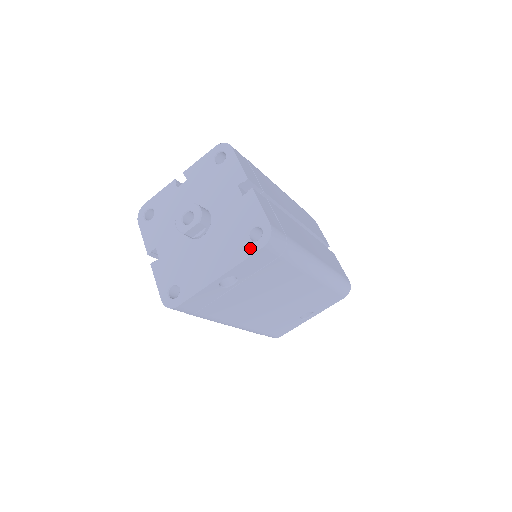
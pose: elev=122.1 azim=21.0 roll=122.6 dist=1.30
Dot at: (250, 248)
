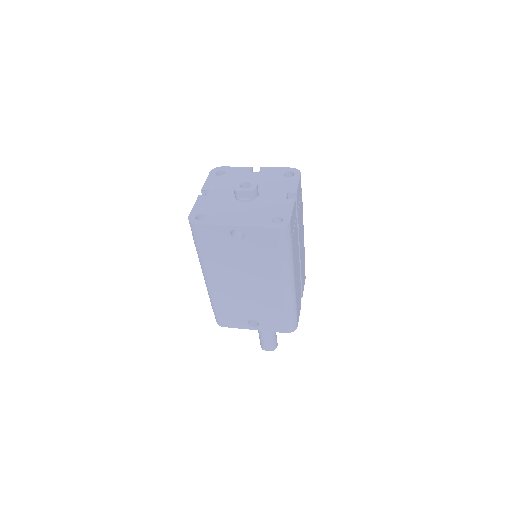
Dot at: (268, 224)
